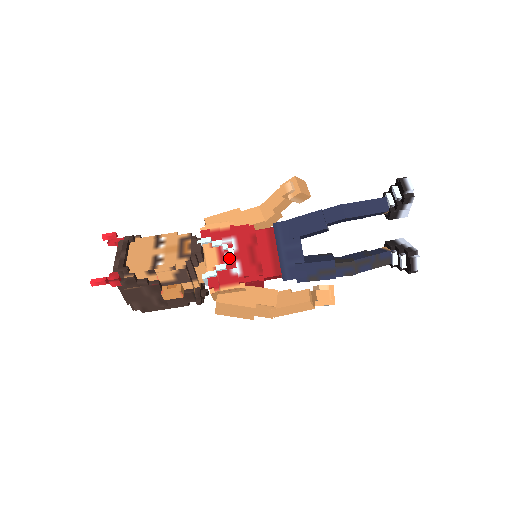
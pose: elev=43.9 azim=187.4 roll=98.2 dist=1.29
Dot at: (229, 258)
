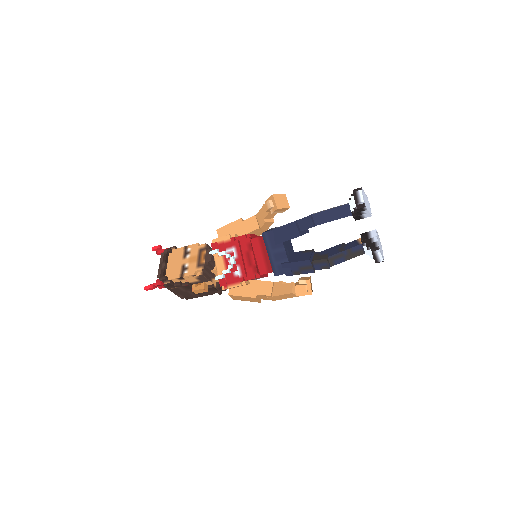
Dot at: (231, 265)
